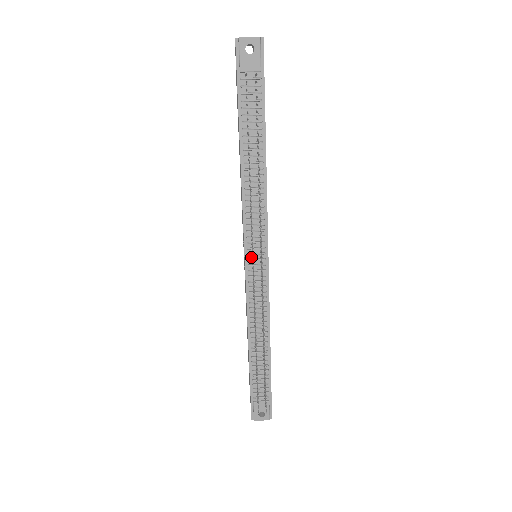
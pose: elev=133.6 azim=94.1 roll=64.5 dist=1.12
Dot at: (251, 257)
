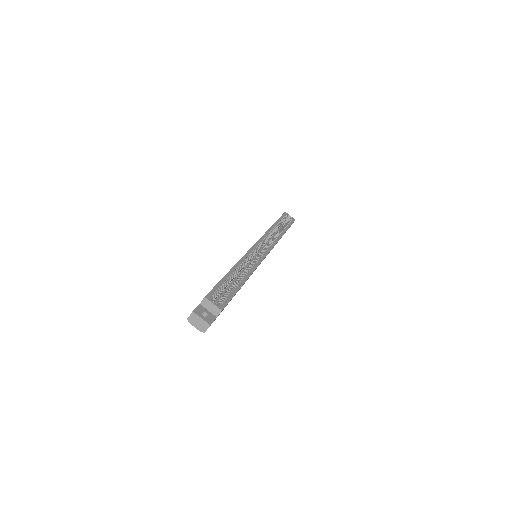
Dot at: occluded
